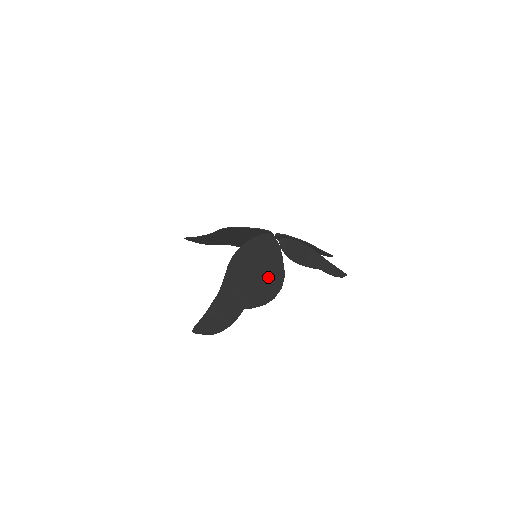
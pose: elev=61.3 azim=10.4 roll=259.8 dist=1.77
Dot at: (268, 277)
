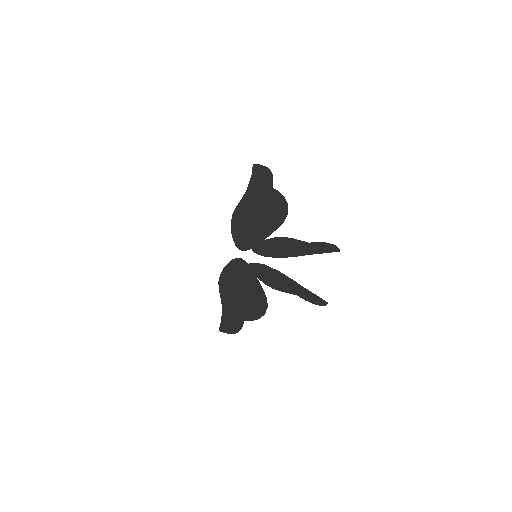
Dot at: (252, 298)
